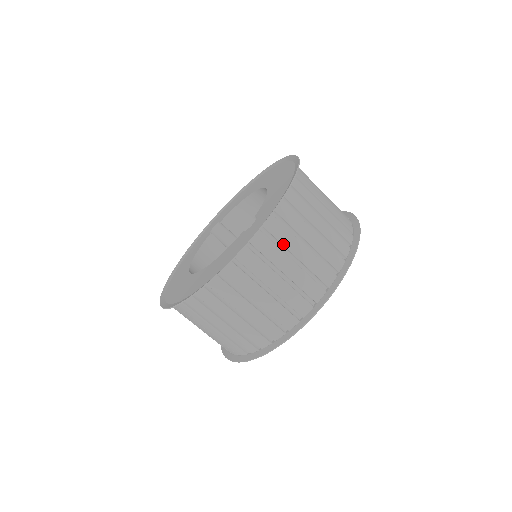
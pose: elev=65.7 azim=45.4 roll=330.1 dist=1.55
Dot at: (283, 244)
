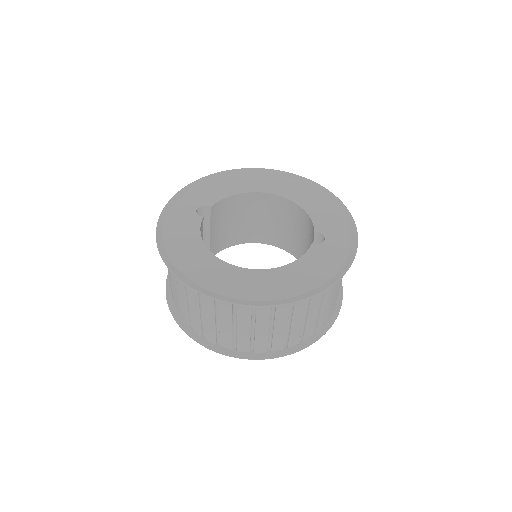
Dot at: occluded
